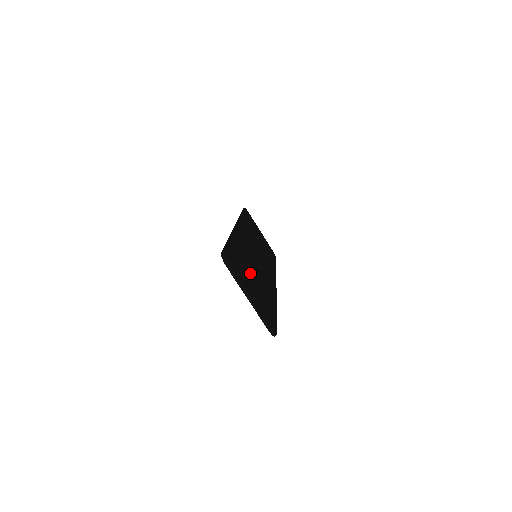
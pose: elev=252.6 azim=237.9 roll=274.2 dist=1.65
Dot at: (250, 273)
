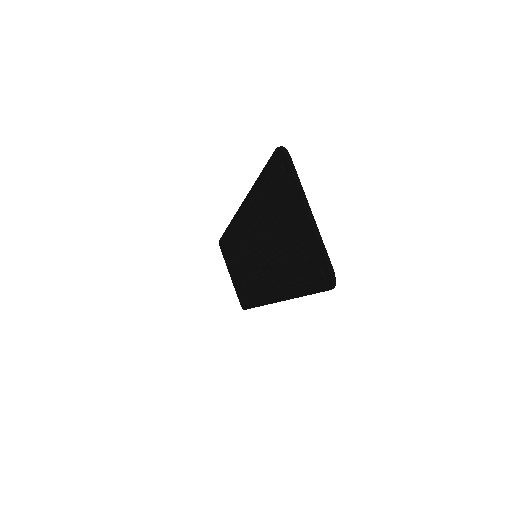
Dot at: occluded
